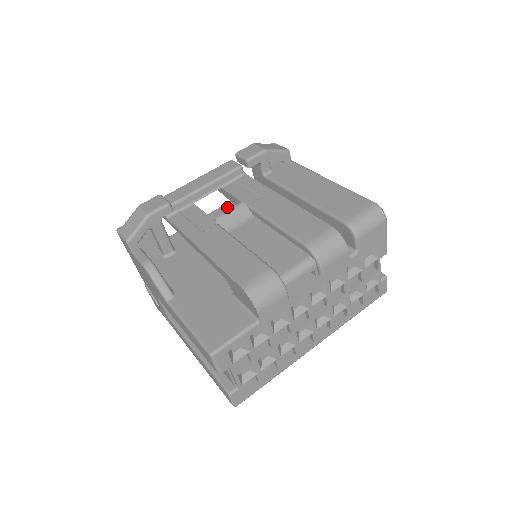
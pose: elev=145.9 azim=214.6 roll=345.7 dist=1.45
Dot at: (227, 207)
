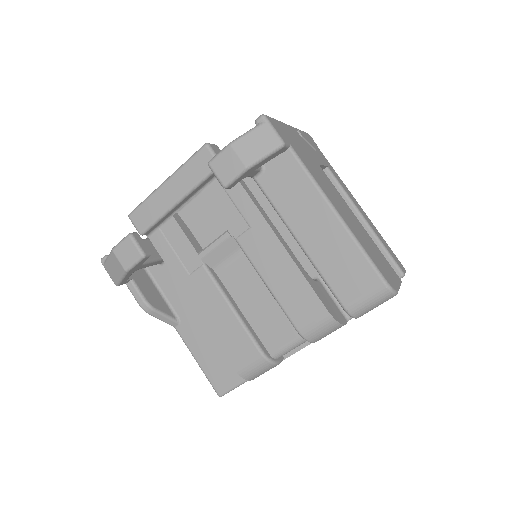
Dot at: occluded
